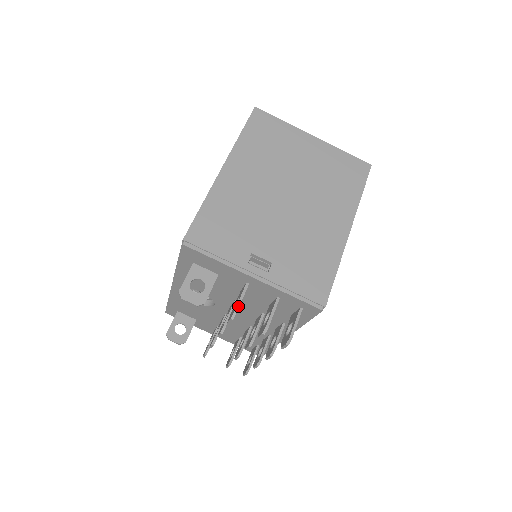
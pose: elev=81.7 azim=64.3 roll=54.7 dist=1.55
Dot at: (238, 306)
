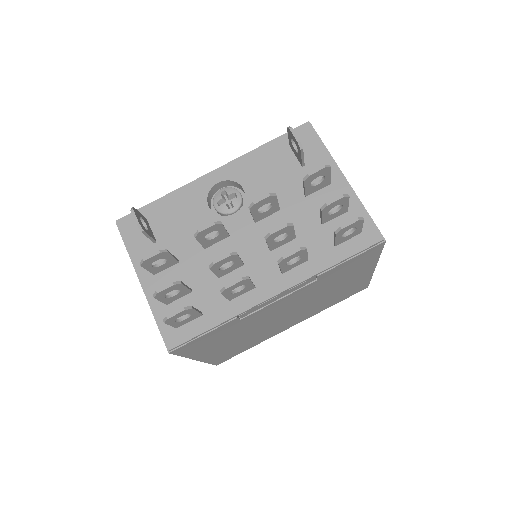
Dot at: (330, 170)
